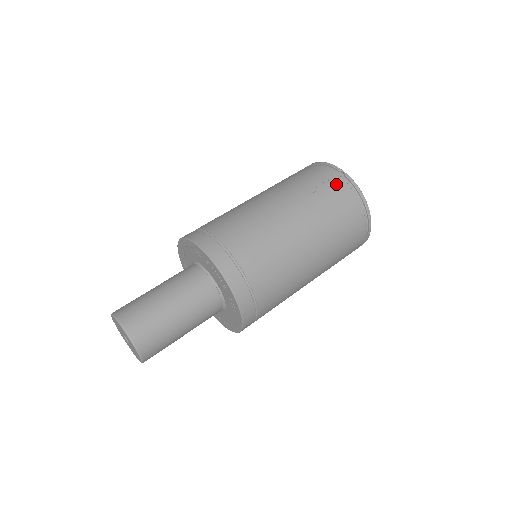
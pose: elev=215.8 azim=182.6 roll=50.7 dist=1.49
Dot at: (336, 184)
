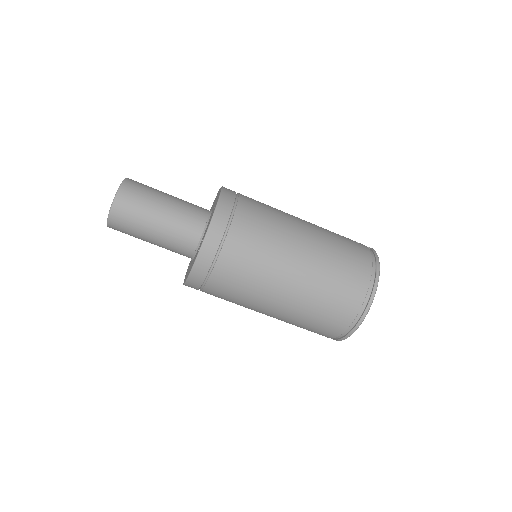
Dot at: (358, 243)
